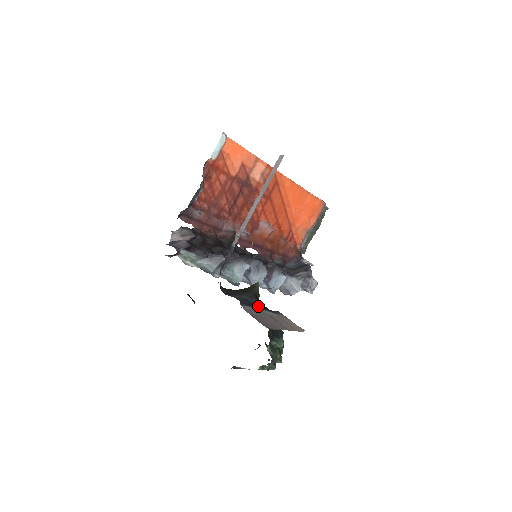
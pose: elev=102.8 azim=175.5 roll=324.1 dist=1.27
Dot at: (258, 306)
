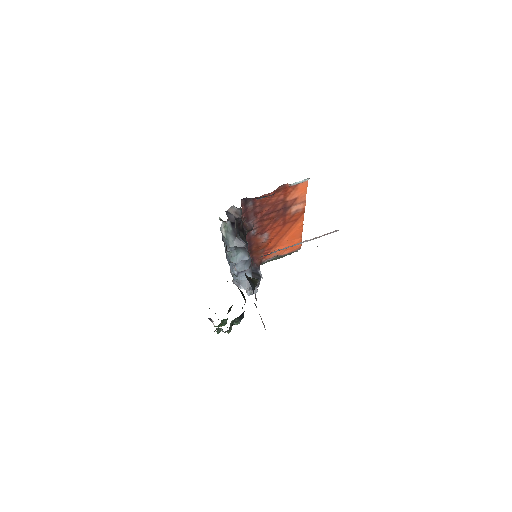
Dot at: occluded
